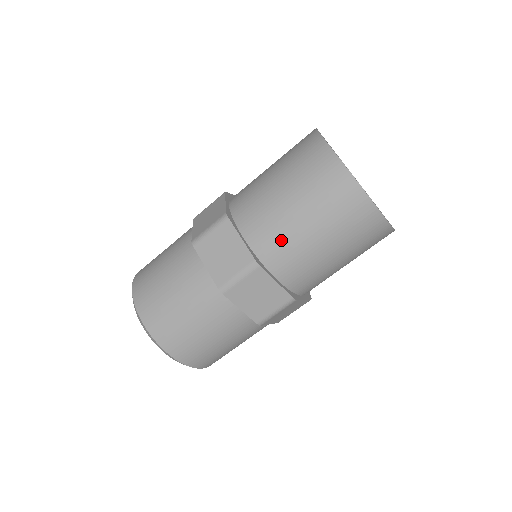
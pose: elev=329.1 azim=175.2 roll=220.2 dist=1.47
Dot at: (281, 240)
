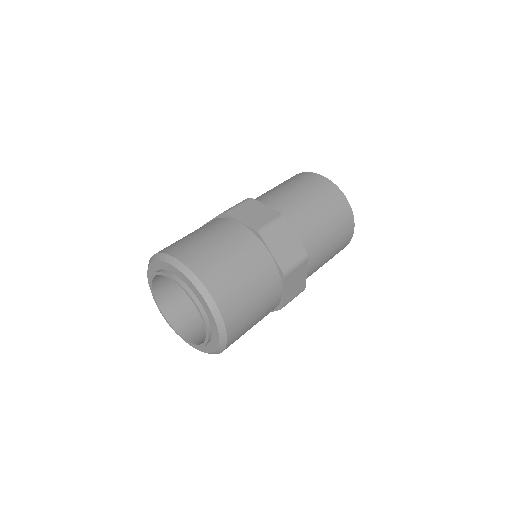
Dot at: (316, 242)
